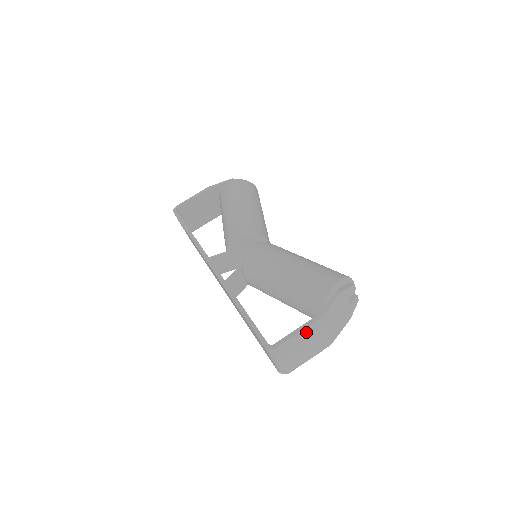
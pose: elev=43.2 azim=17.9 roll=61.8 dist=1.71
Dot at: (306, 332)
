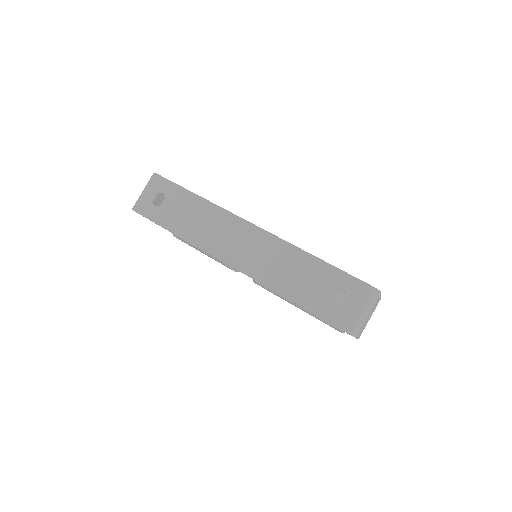
Dot at: (378, 301)
